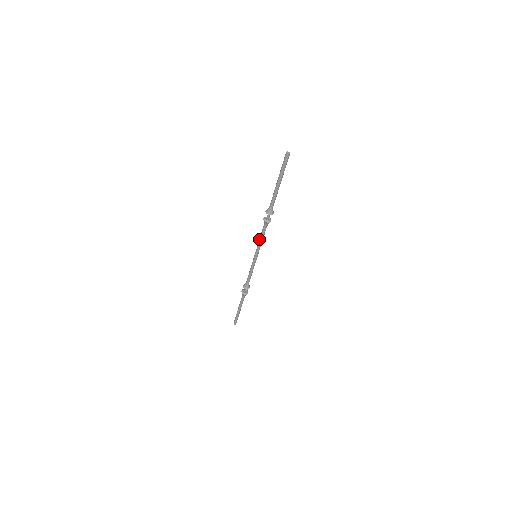
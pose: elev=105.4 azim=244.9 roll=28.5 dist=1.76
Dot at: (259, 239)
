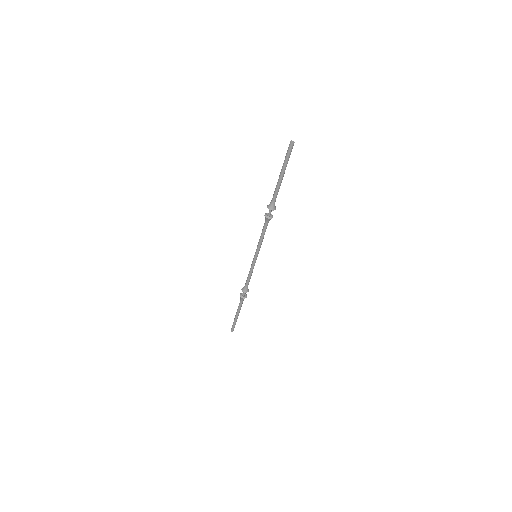
Dot at: (260, 238)
